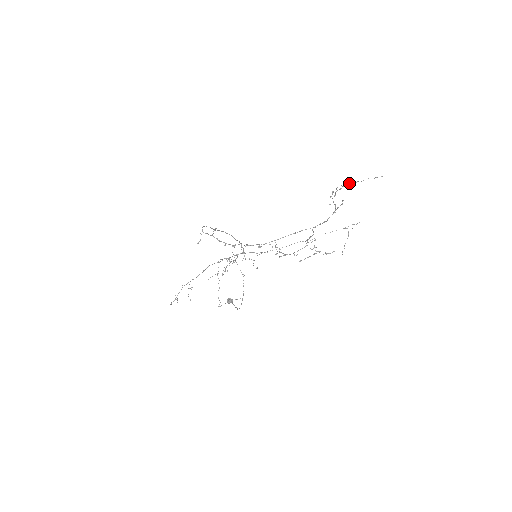
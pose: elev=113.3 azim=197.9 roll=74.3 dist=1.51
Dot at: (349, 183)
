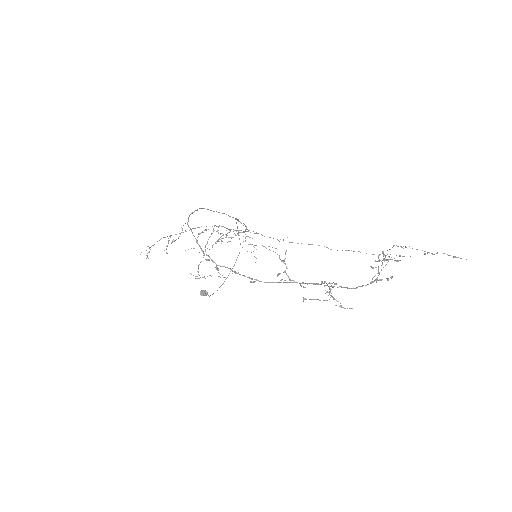
Dot at: occluded
